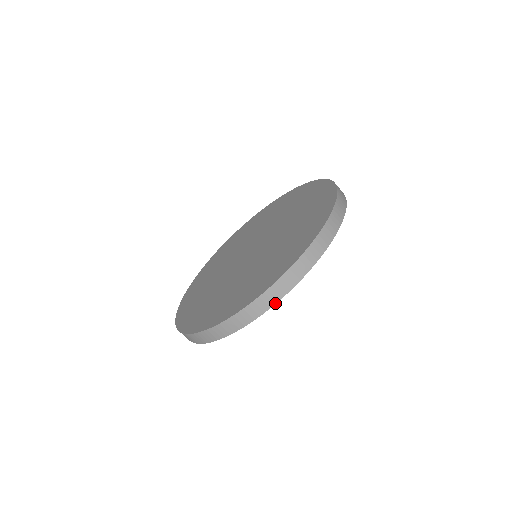
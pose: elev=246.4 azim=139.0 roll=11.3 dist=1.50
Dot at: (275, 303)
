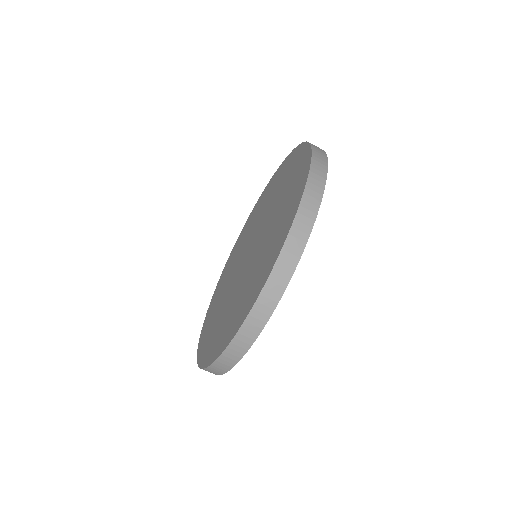
Dot at: (247, 350)
